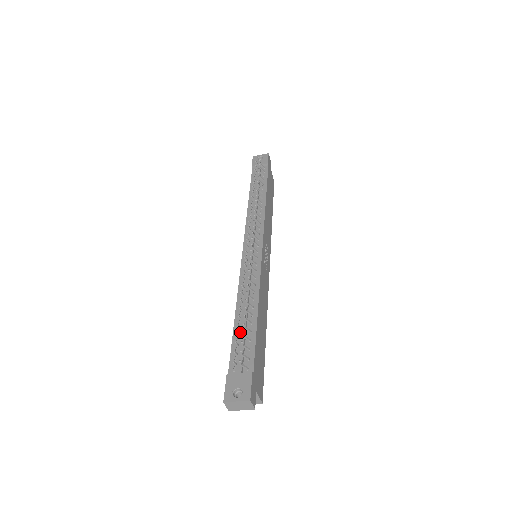
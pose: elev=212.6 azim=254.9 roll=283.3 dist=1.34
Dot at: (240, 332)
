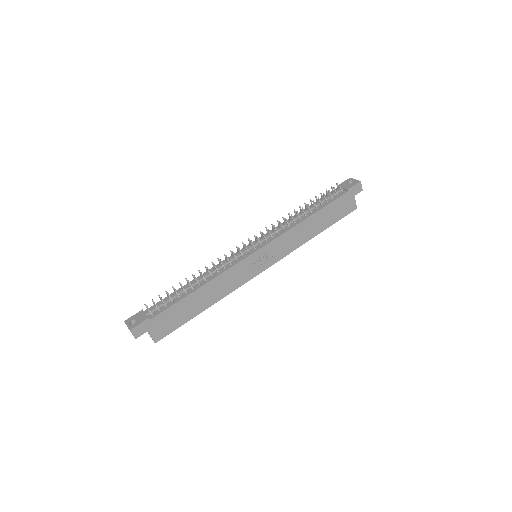
Dot at: occluded
